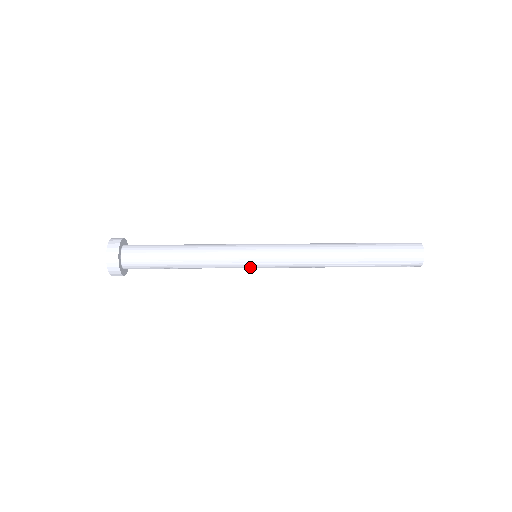
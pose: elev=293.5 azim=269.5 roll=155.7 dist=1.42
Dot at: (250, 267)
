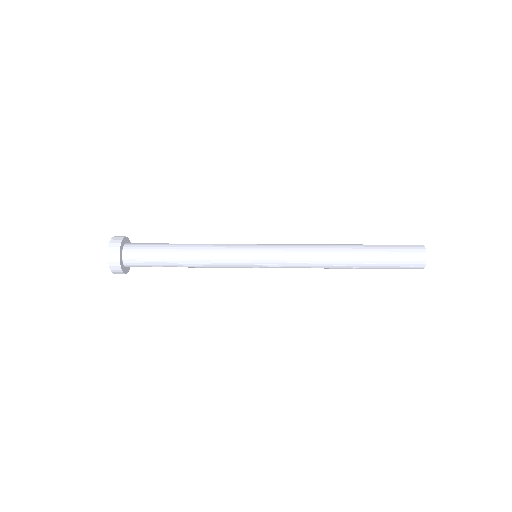
Dot at: (250, 266)
